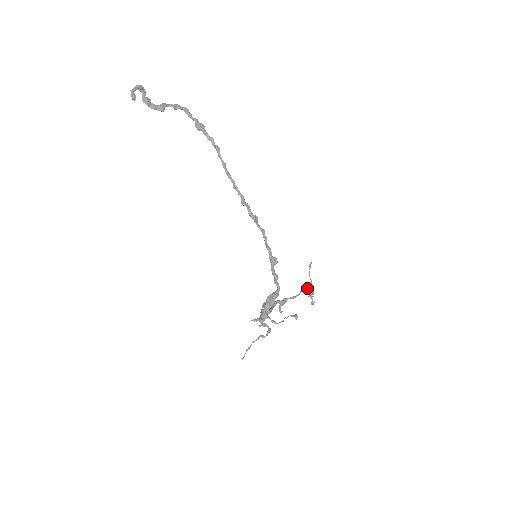
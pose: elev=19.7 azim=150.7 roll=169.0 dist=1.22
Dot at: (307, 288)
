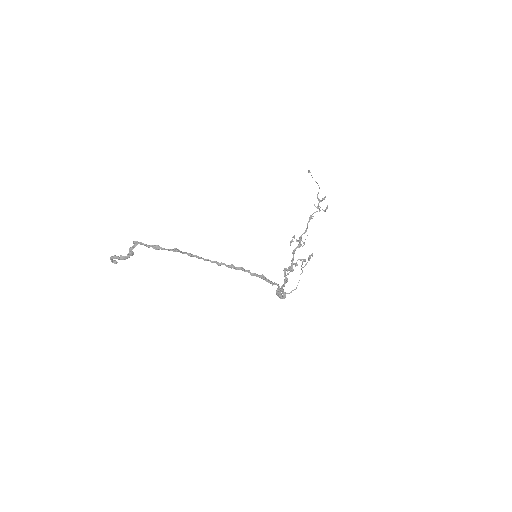
Dot at: (311, 216)
